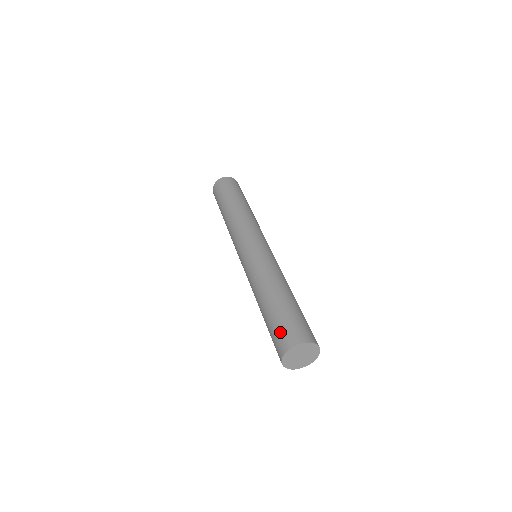
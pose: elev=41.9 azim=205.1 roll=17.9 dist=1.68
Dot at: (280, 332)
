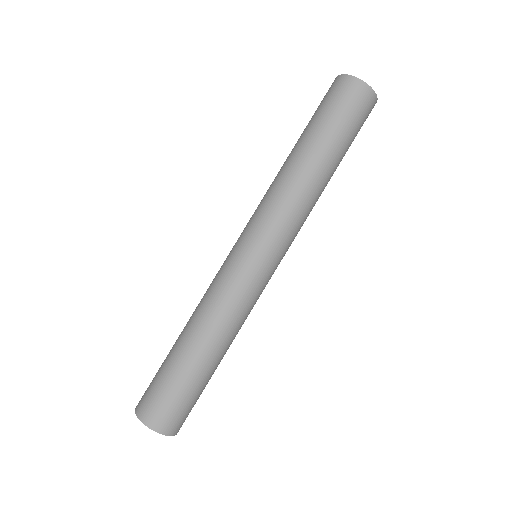
Dot at: (169, 405)
